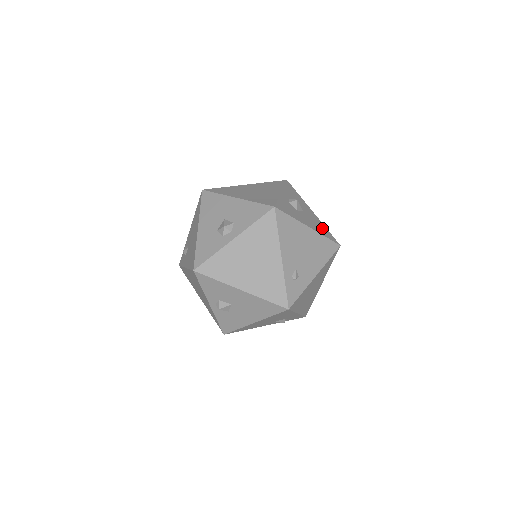
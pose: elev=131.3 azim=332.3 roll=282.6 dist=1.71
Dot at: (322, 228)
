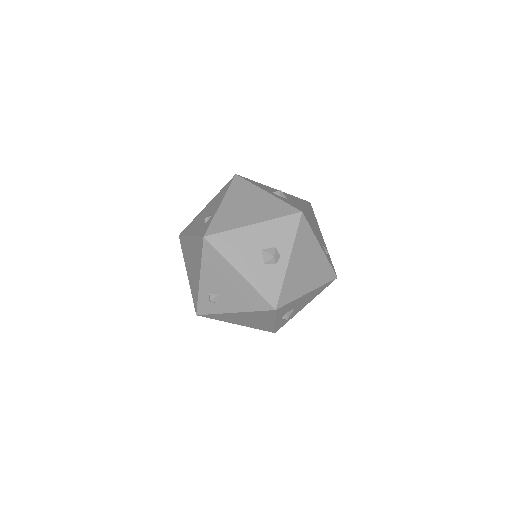
Dot at: (296, 198)
